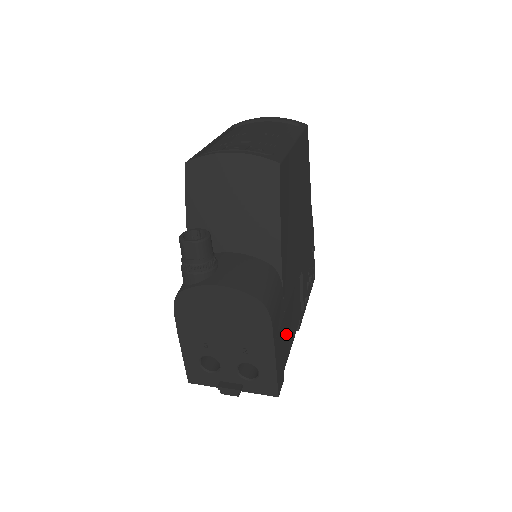
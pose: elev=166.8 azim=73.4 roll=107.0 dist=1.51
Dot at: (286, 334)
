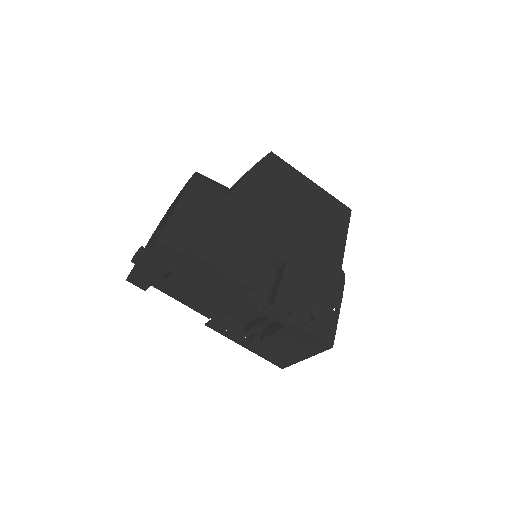
Dot at: (212, 234)
